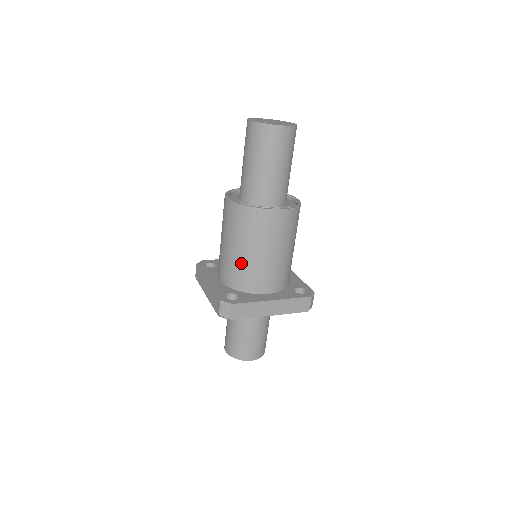
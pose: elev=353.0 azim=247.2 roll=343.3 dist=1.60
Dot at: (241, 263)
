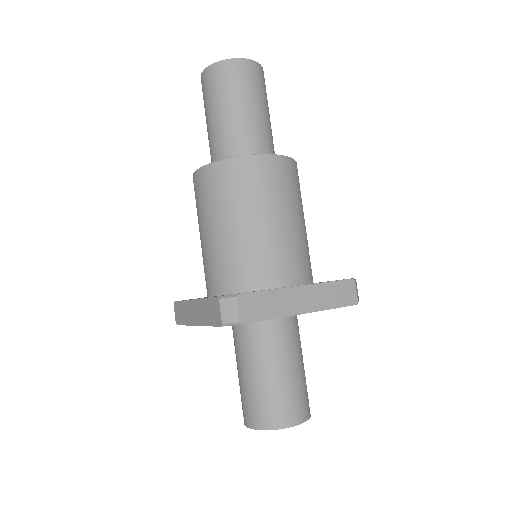
Dot at: (237, 246)
